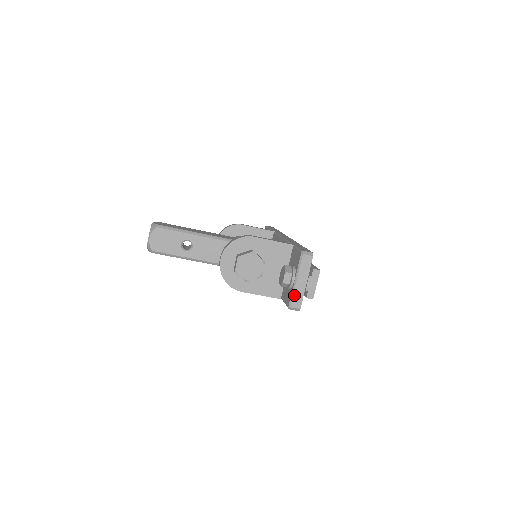
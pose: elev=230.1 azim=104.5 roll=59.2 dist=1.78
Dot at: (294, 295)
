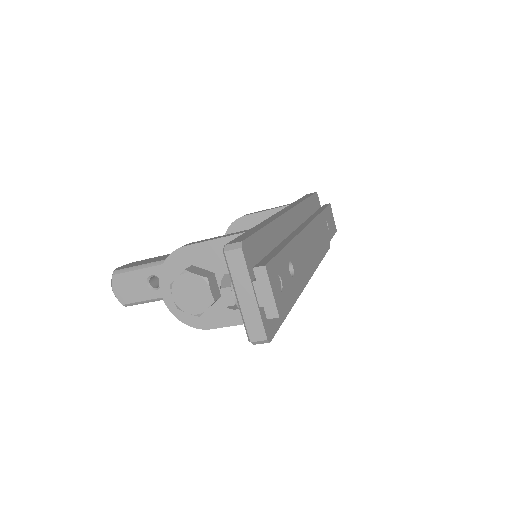
Dot at: (246, 321)
